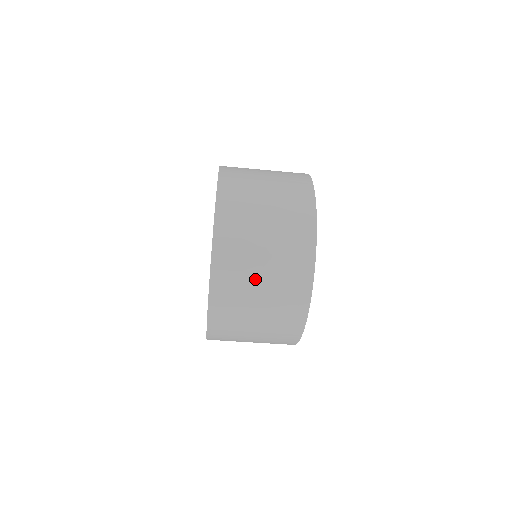
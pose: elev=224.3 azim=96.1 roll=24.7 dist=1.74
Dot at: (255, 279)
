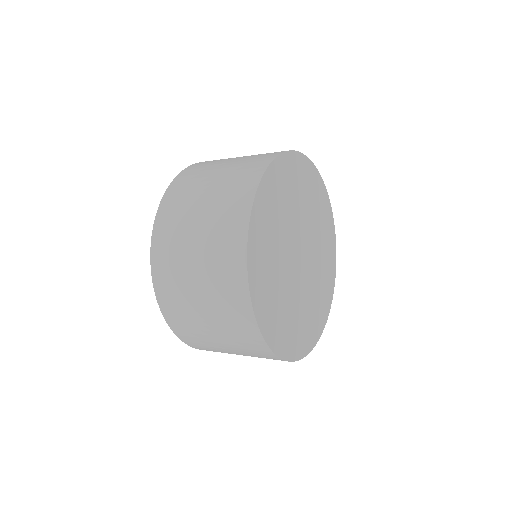
Dot at: (236, 354)
